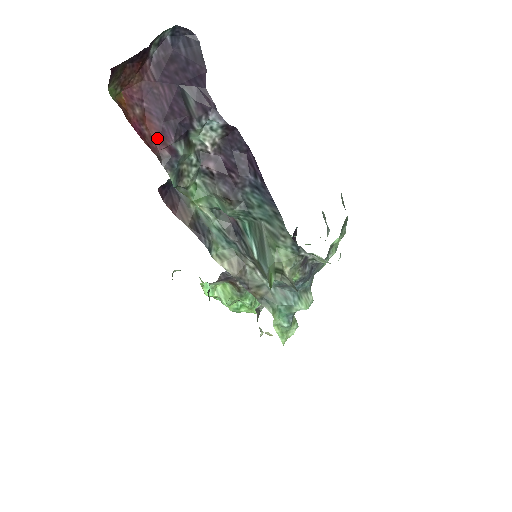
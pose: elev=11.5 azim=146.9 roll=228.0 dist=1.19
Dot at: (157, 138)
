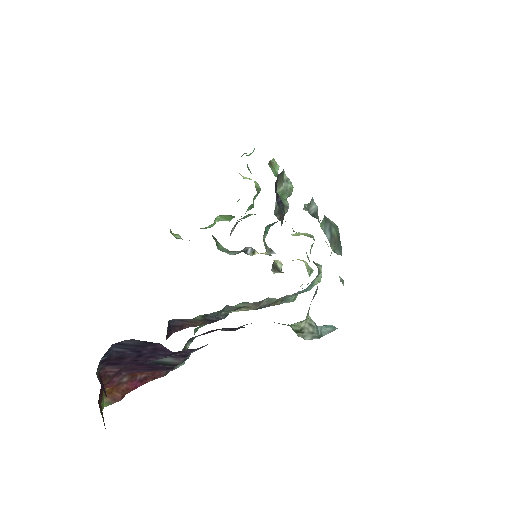
Dot at: (155, 372)
